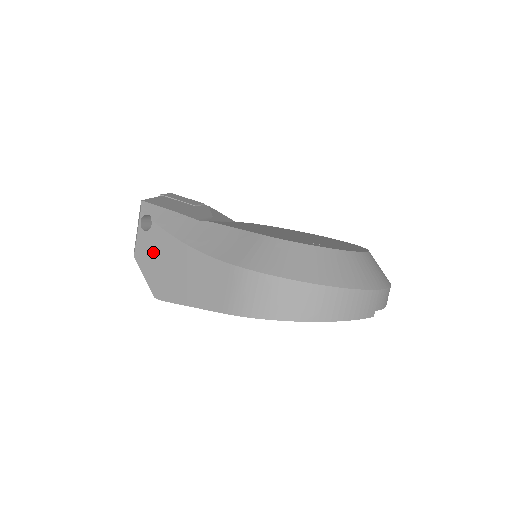
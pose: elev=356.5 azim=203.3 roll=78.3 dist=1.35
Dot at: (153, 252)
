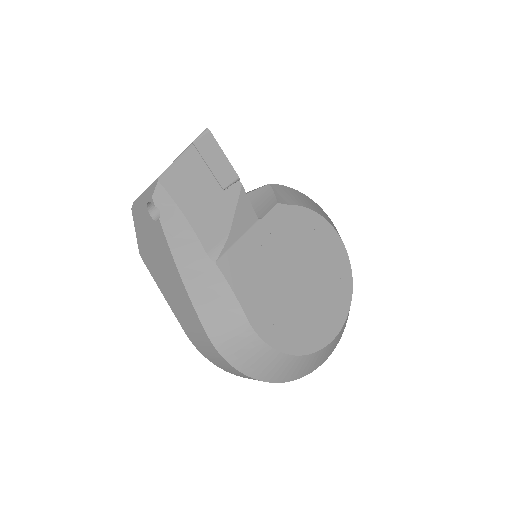
Dot at: (150, 235)
